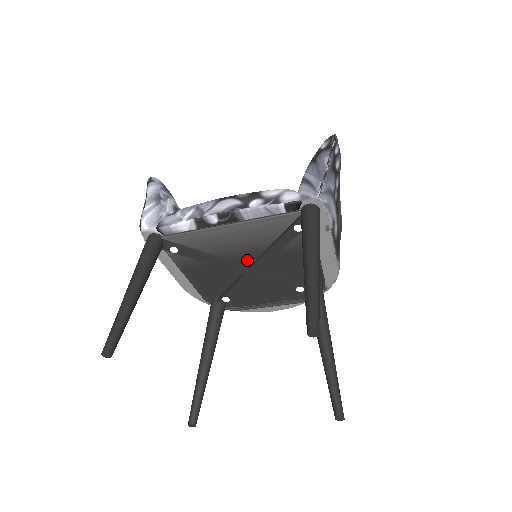
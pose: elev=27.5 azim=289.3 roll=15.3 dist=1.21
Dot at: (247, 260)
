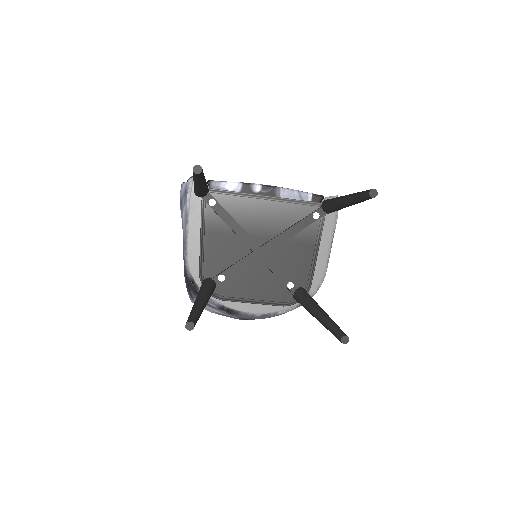
Dot at: (261, 239)
